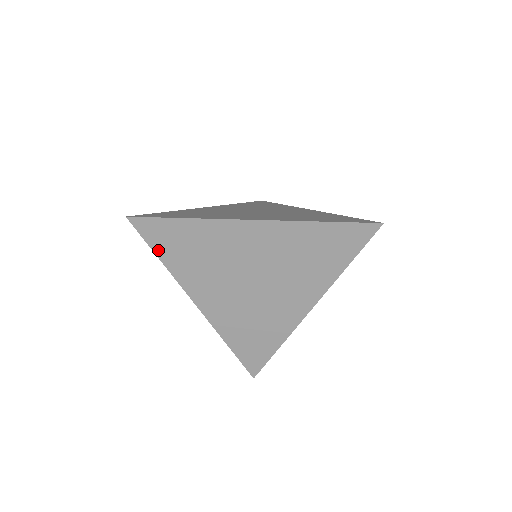
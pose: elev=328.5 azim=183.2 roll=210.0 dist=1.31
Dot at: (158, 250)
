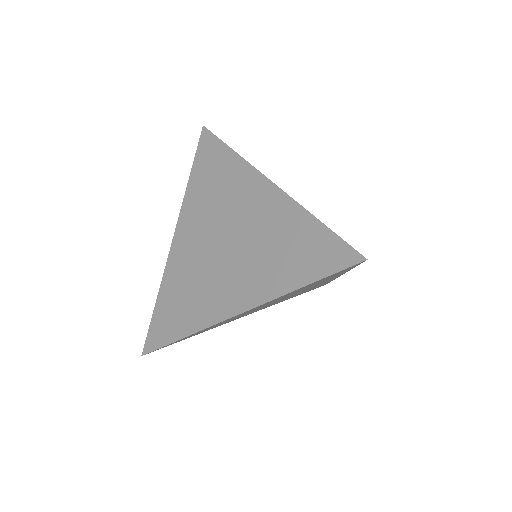
Dot at: (184, 339)
